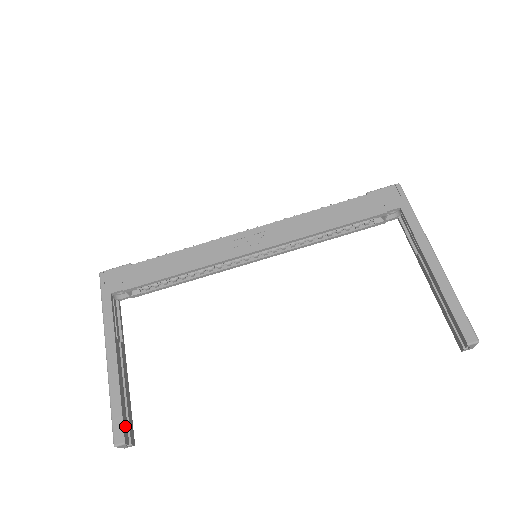
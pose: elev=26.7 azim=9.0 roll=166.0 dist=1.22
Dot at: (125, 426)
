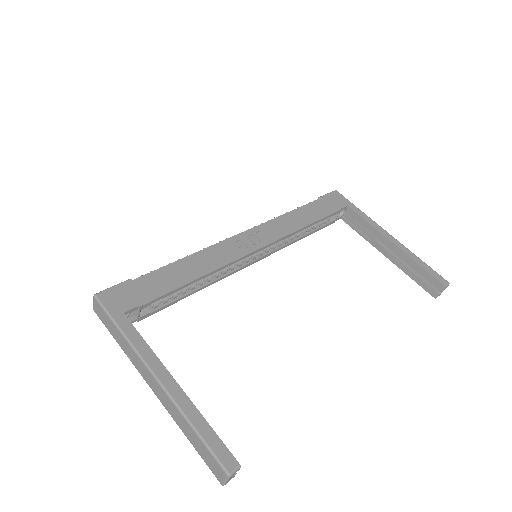
Dot at: (225, 450)
